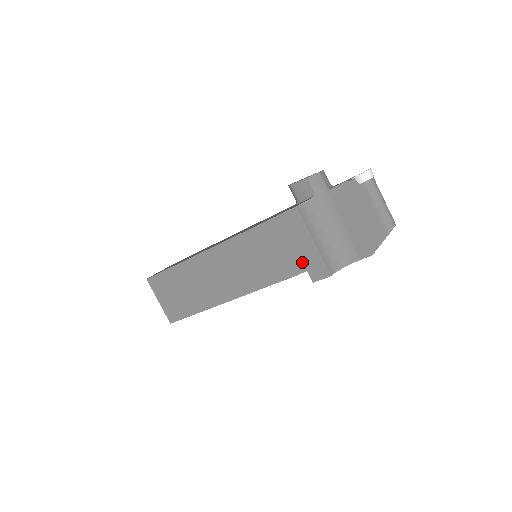
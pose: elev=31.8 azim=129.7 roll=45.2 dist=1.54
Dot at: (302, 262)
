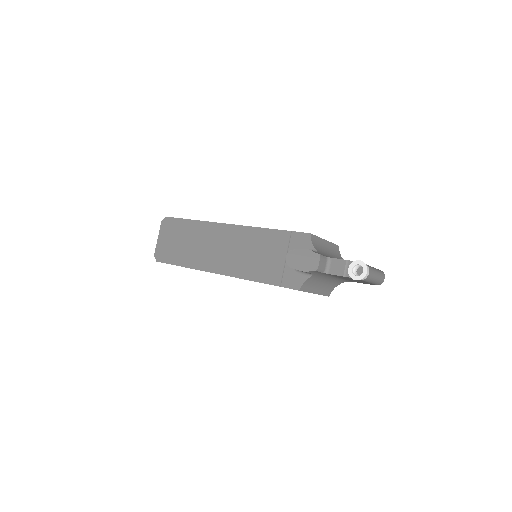
Dot at: occluded
